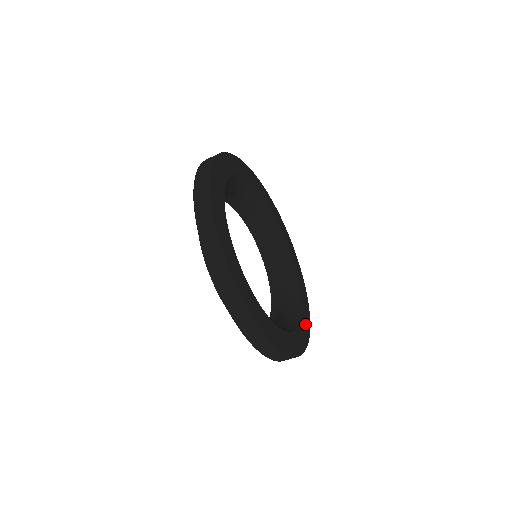
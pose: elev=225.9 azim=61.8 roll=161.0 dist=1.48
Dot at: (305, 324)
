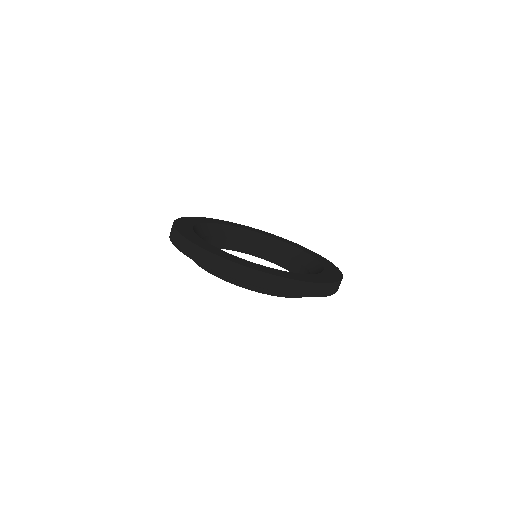
Dot at: (331, 275)
